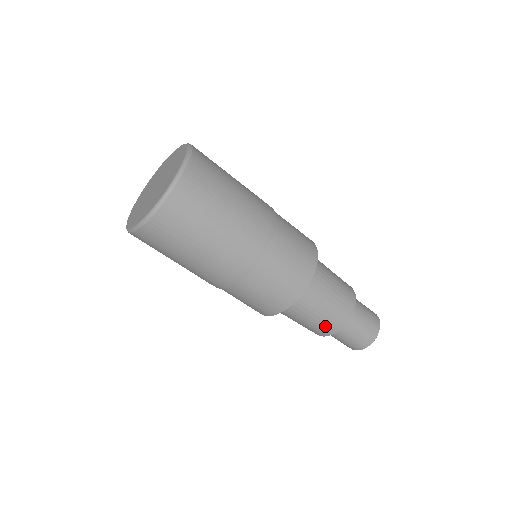
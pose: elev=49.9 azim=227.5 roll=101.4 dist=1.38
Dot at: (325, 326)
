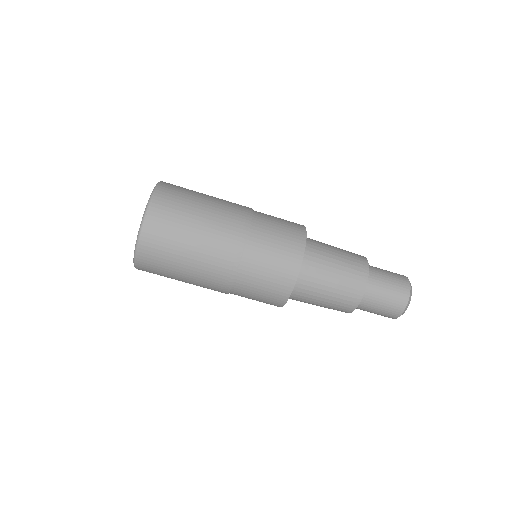
Dot at: (335, 309)
